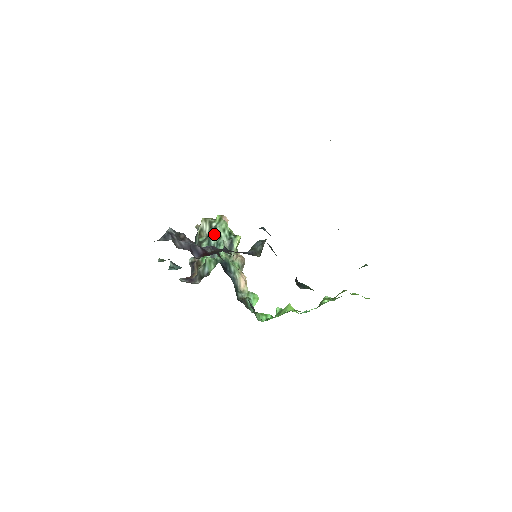
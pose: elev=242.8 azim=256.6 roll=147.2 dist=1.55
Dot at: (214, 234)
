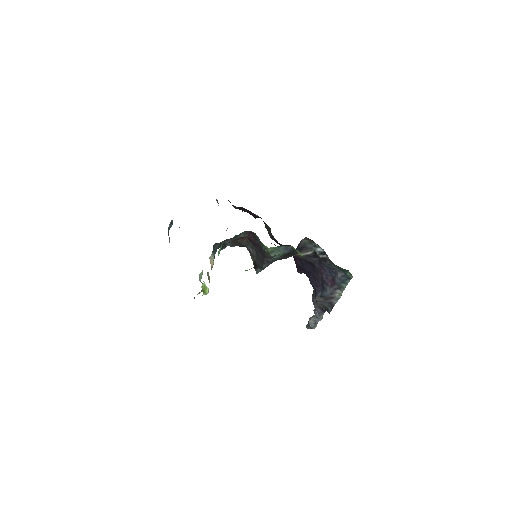
Dot at: occluded
